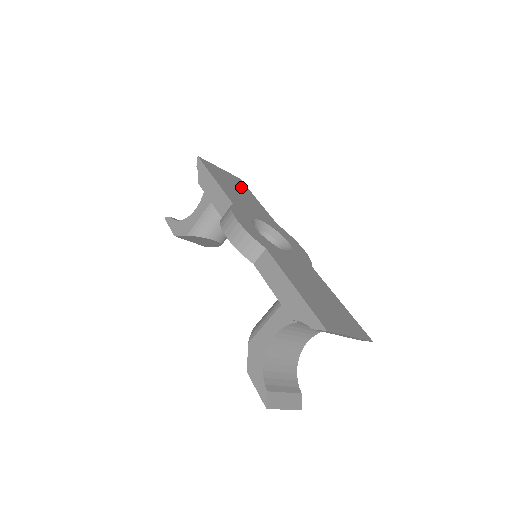
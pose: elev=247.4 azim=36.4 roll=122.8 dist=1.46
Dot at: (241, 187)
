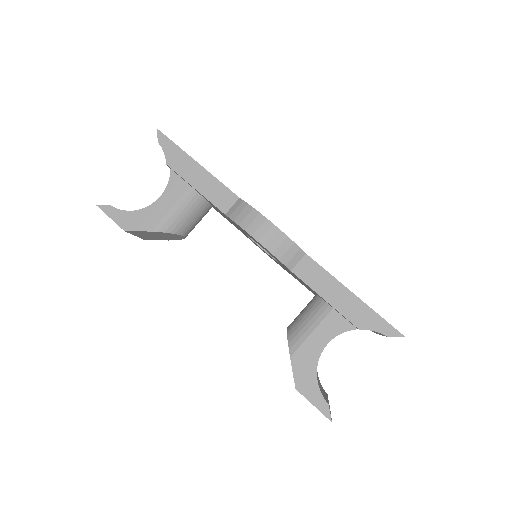
Dot at: occluded
